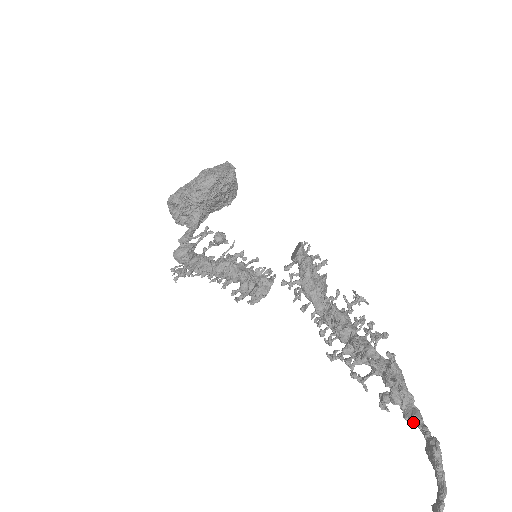
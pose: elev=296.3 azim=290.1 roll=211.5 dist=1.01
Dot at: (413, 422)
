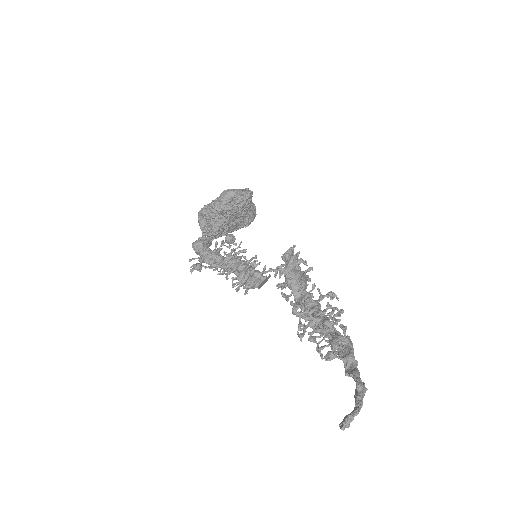
Dot at: (350, 375)
